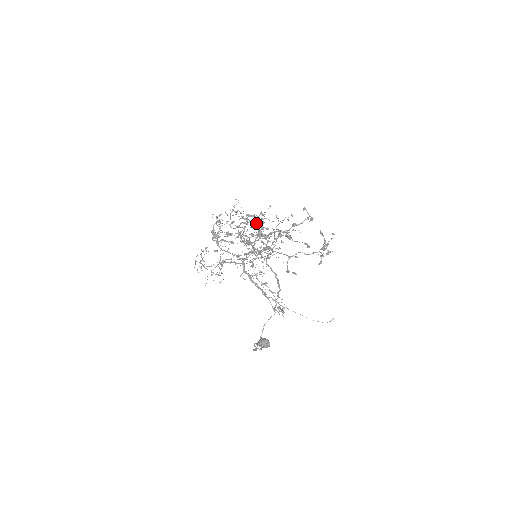
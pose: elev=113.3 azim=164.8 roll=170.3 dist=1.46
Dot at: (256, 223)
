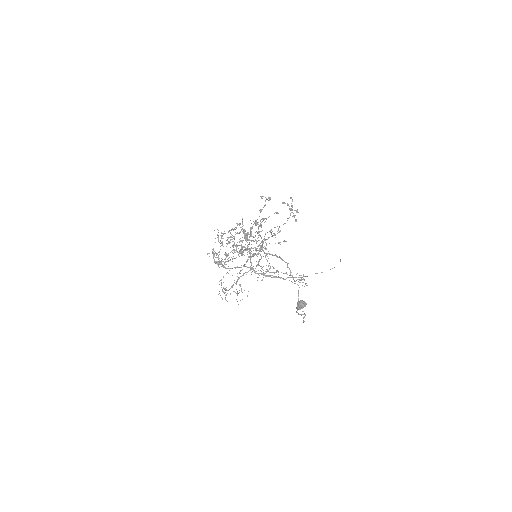
Dot at: (239, 233)
